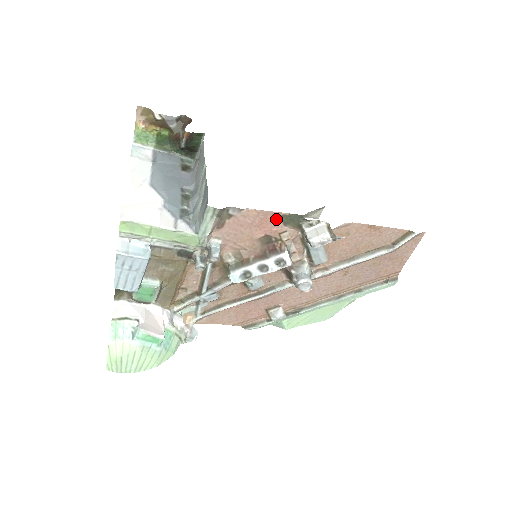
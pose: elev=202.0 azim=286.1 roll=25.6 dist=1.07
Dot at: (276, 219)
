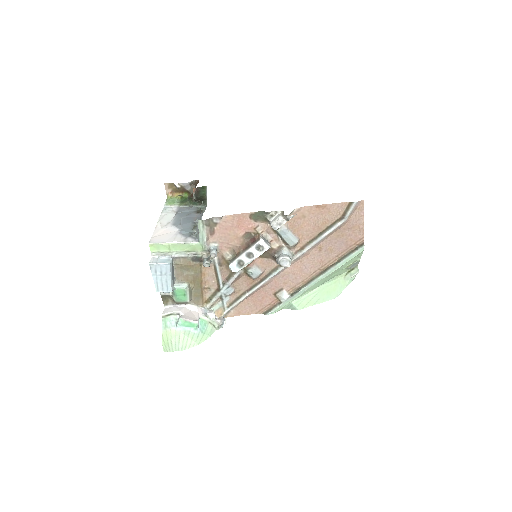
Dot at: (247, 218)
